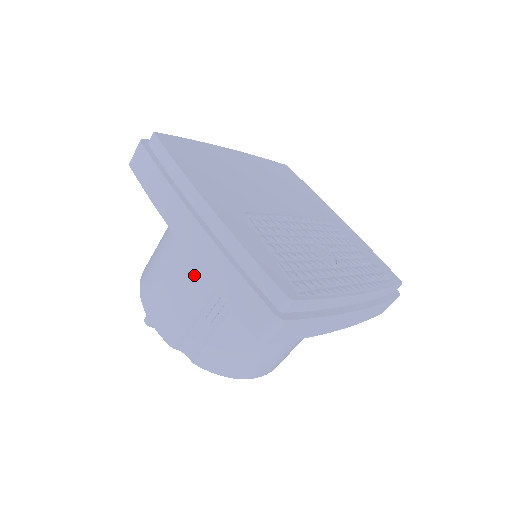
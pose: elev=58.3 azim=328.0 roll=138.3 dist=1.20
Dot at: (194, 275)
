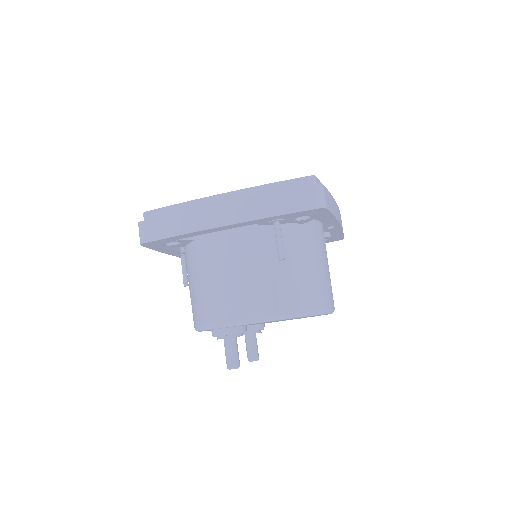
Dot at: (247, 251)
